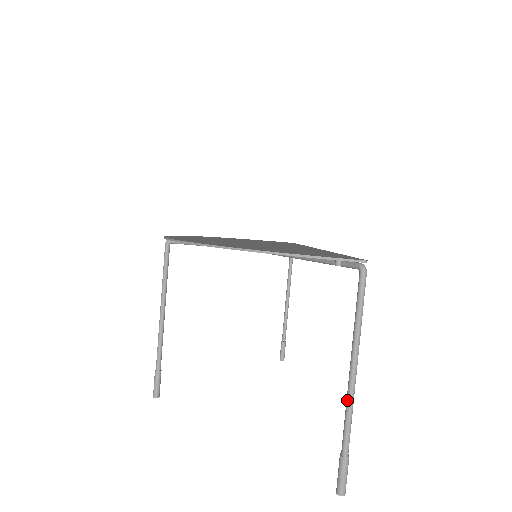
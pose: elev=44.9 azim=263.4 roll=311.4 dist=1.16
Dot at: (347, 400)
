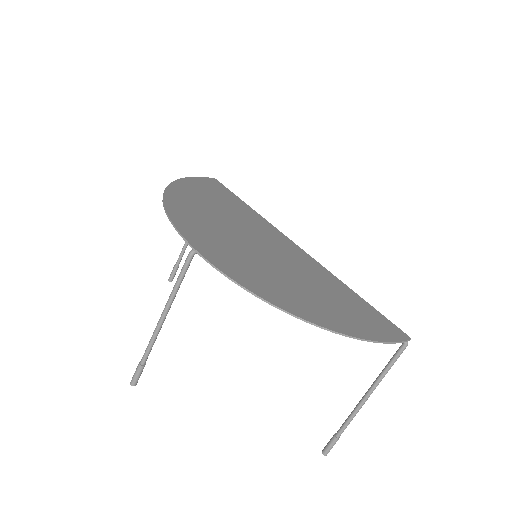
Dot at: (356, 411)
